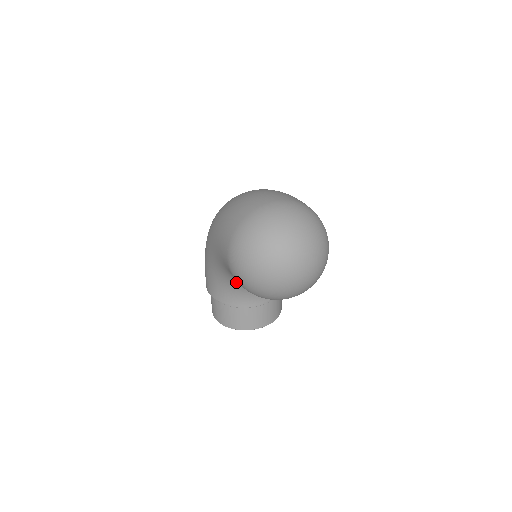
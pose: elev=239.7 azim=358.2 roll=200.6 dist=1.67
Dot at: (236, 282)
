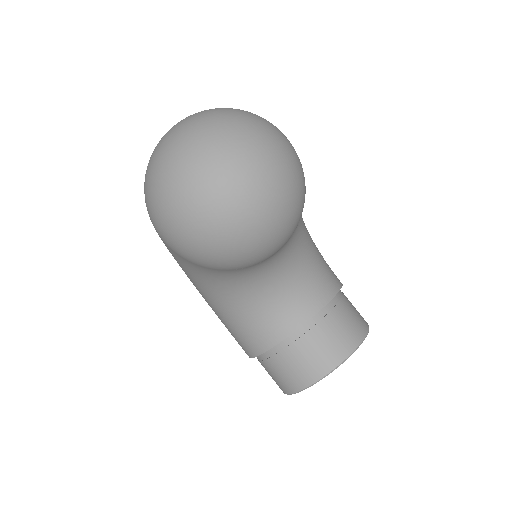
Dot at: (243, 299)
